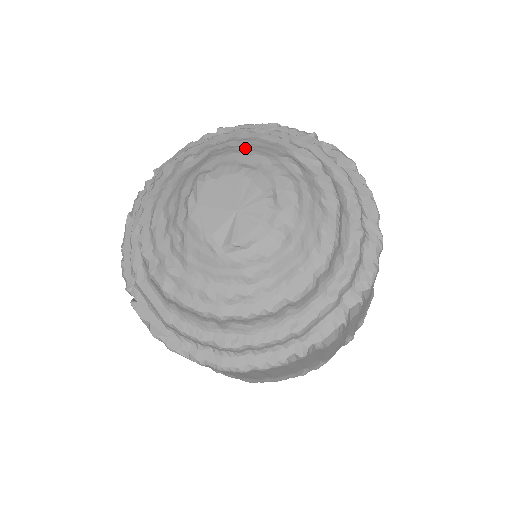
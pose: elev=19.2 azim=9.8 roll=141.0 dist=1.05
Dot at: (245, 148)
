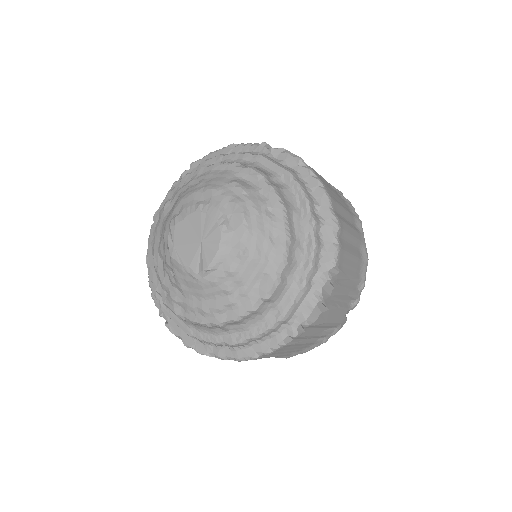
Dot at: (200, 185)
